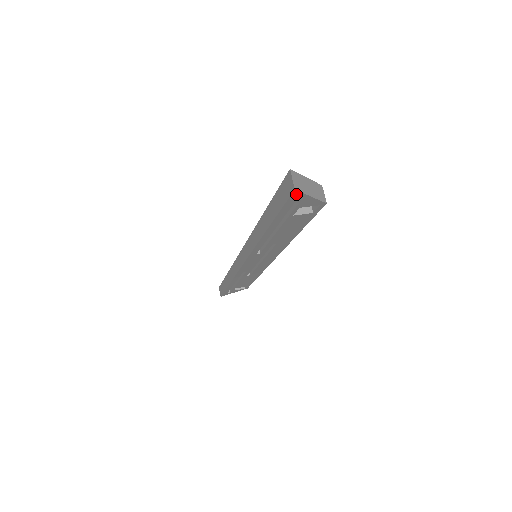
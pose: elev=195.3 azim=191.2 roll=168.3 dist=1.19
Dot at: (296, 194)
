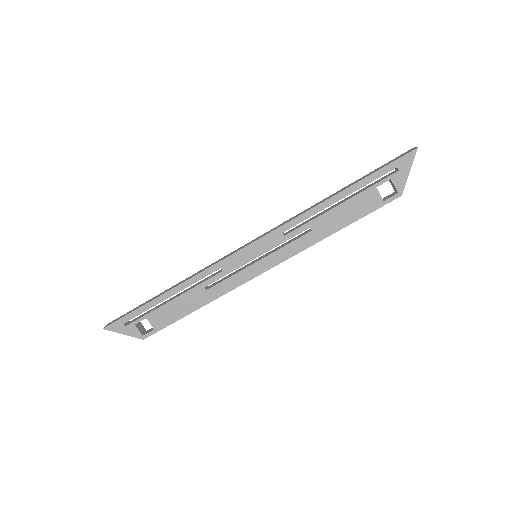
Dot at: (411, 155)
